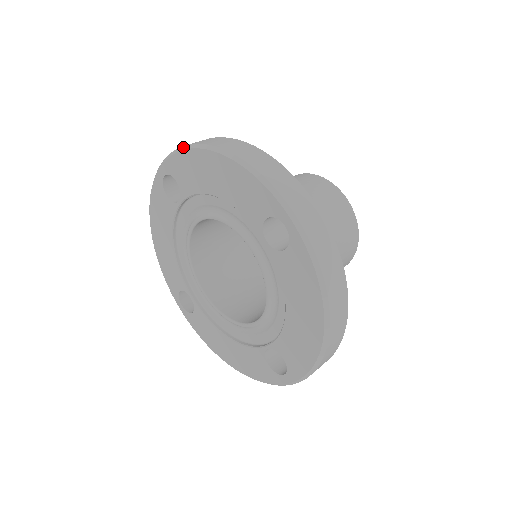
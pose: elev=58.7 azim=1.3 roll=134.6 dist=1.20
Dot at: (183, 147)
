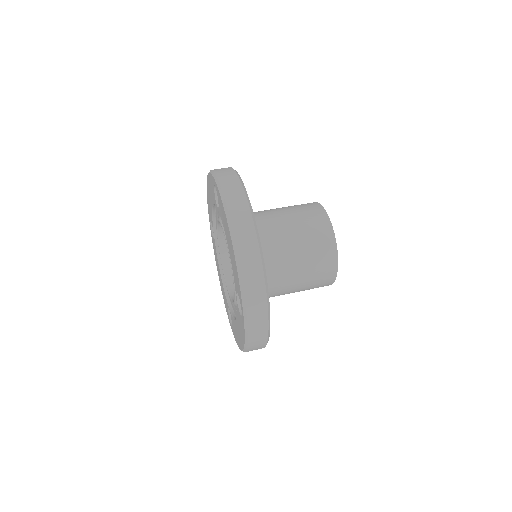
Dot at: occluded
